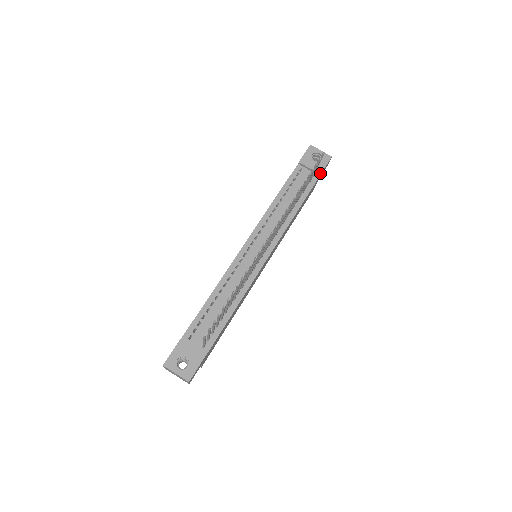
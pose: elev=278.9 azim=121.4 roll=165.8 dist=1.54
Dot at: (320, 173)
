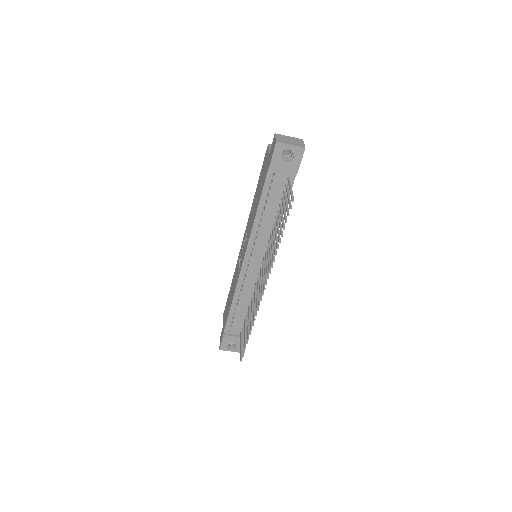
Dot at: (296, 174)
